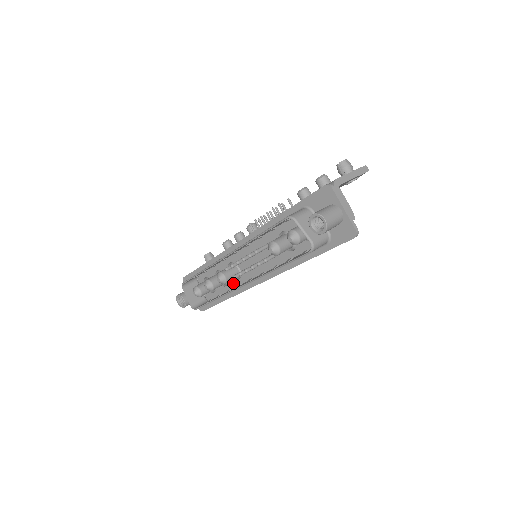
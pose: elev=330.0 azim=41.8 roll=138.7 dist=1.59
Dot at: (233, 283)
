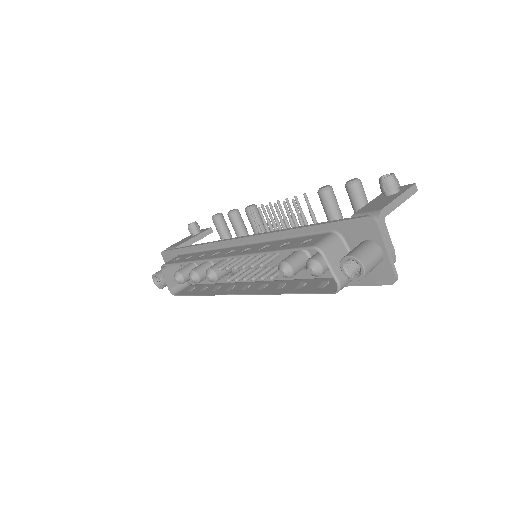
Dot at: (223, 277)
